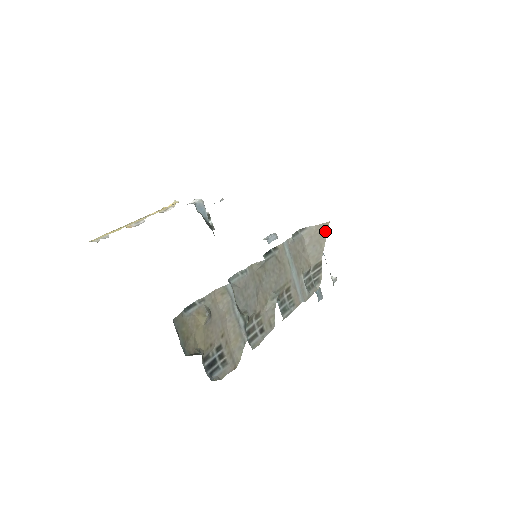
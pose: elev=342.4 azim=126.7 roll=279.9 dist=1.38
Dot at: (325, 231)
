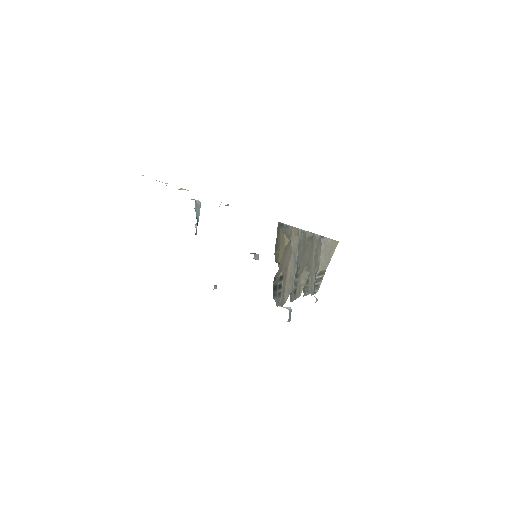
Dot at: (335, 247)
